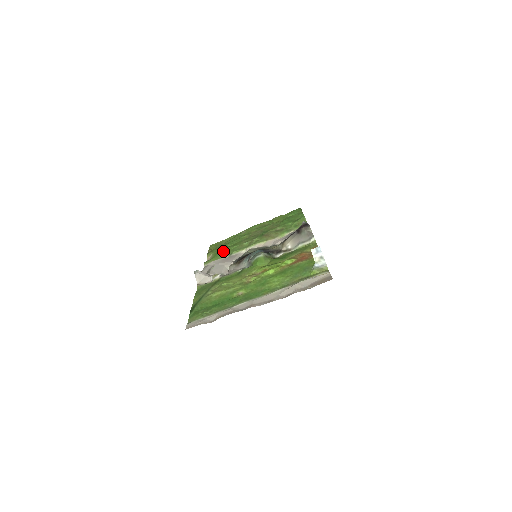
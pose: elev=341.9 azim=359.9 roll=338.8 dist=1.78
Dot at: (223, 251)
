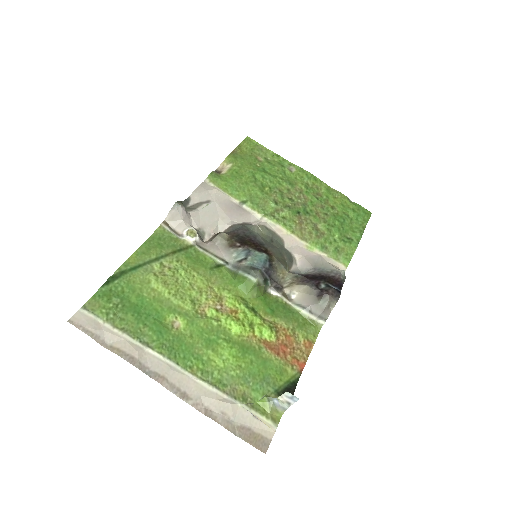
Dot at: (243, 182)
